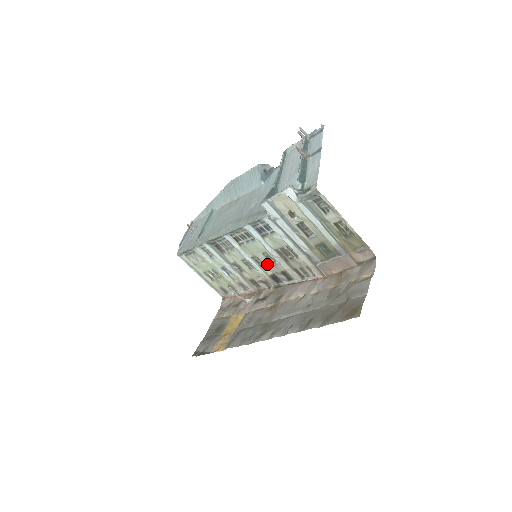
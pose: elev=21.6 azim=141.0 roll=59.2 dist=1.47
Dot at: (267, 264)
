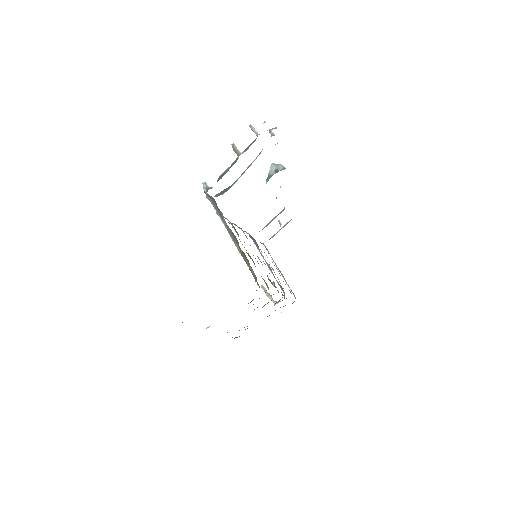
Dot at: occluded
